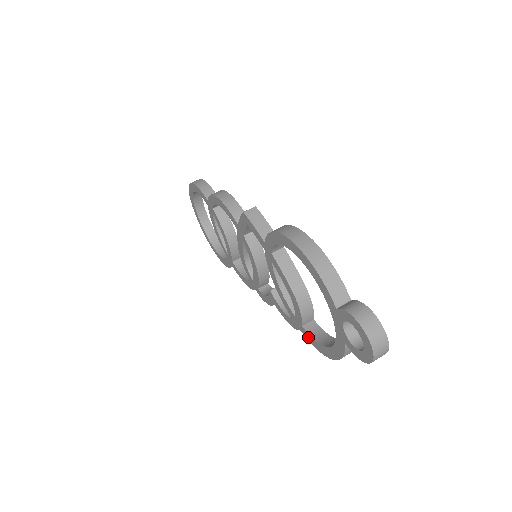
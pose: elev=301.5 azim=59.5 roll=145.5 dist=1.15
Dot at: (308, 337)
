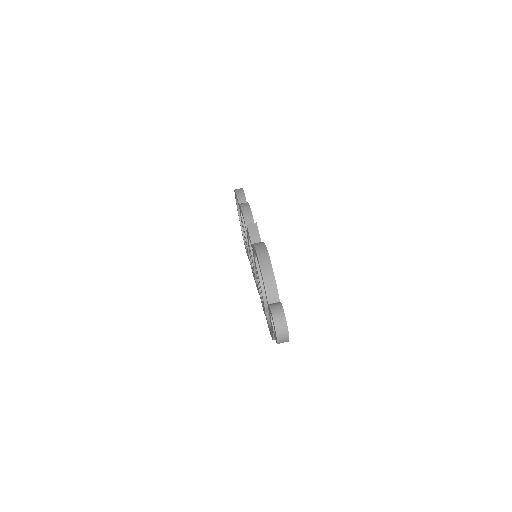
Dot at: occluded
